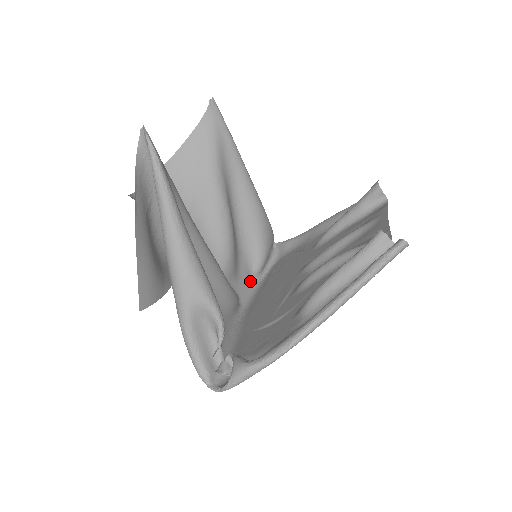
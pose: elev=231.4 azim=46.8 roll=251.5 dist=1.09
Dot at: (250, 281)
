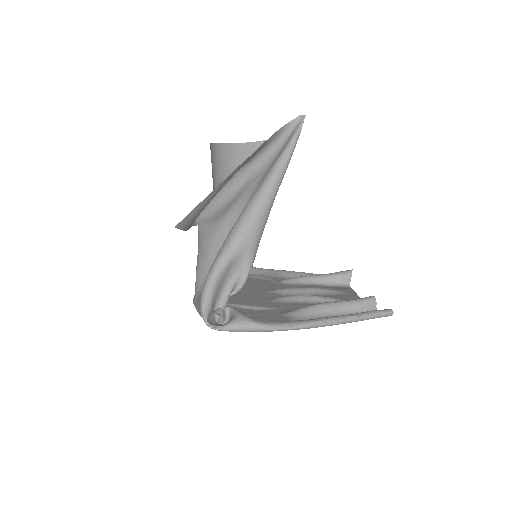
Dot at: occluded
